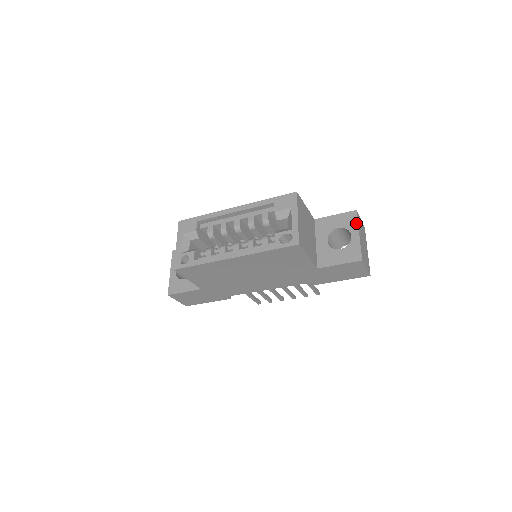
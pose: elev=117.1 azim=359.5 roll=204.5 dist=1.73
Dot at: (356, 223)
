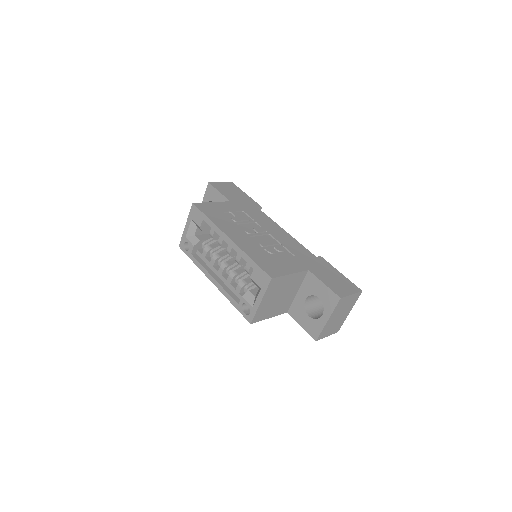
Dot at: (332, 309)
